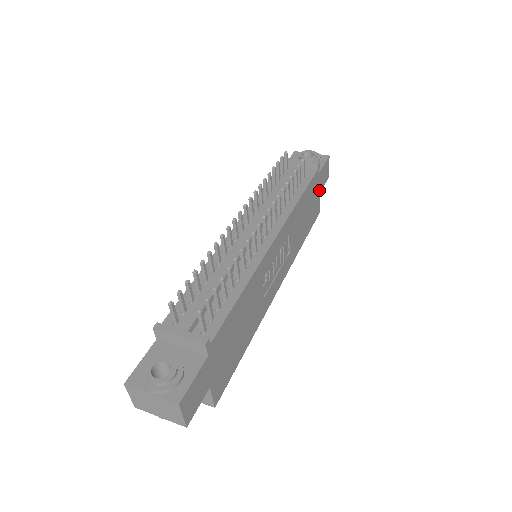
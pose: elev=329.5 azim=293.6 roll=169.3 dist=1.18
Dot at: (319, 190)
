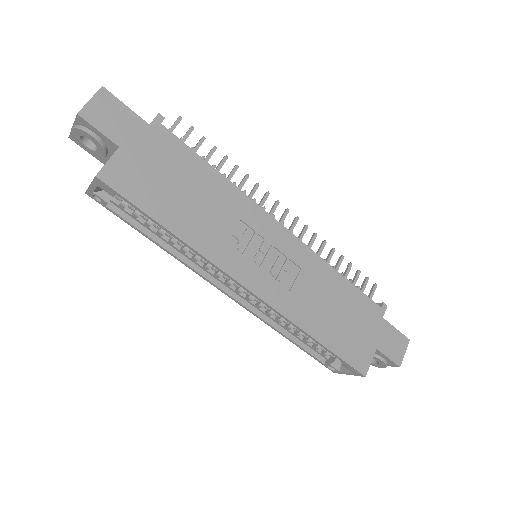
Dot at: (375, 341)
